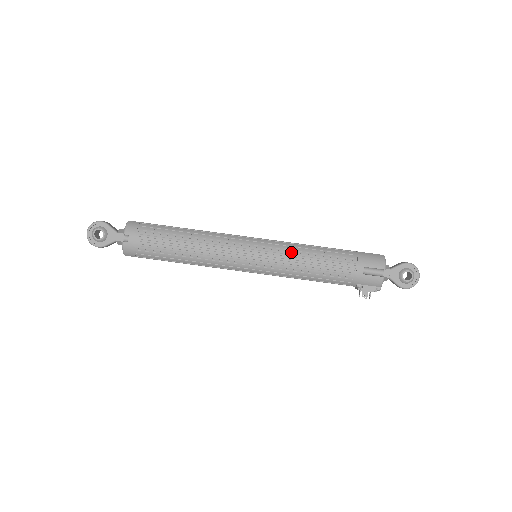
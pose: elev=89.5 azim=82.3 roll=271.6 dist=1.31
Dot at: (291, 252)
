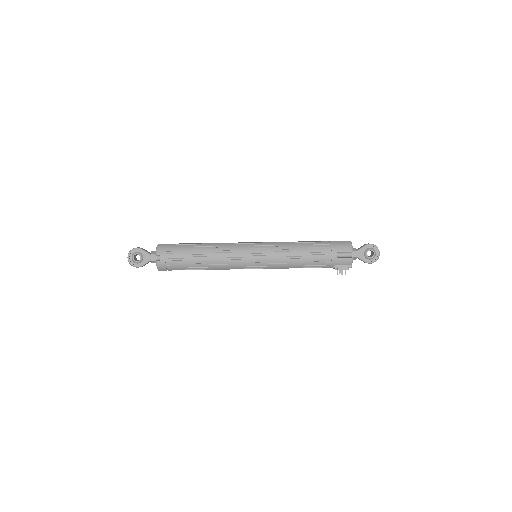
Dot at: (281, 249)
